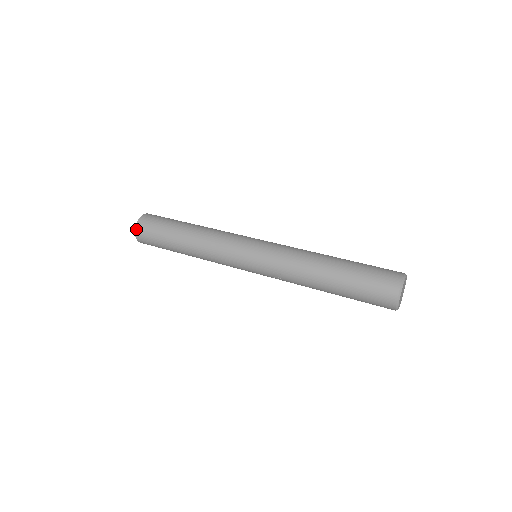
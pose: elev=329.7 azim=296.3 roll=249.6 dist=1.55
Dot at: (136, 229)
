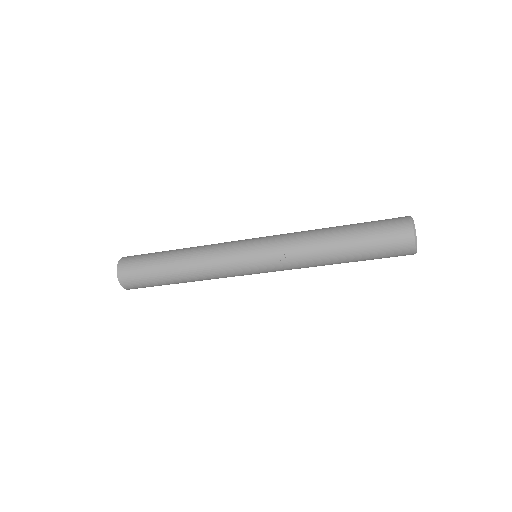
Dot at: (118, 265)
